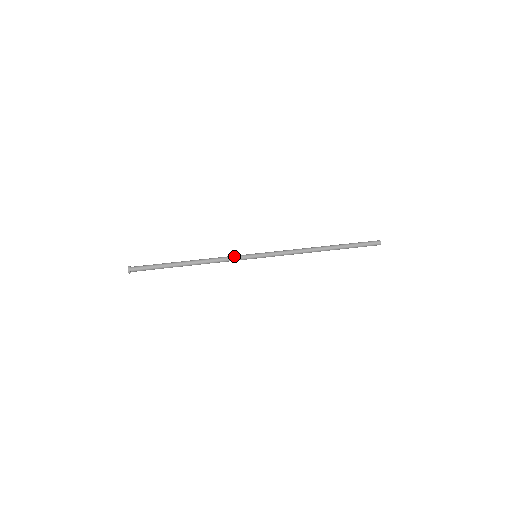
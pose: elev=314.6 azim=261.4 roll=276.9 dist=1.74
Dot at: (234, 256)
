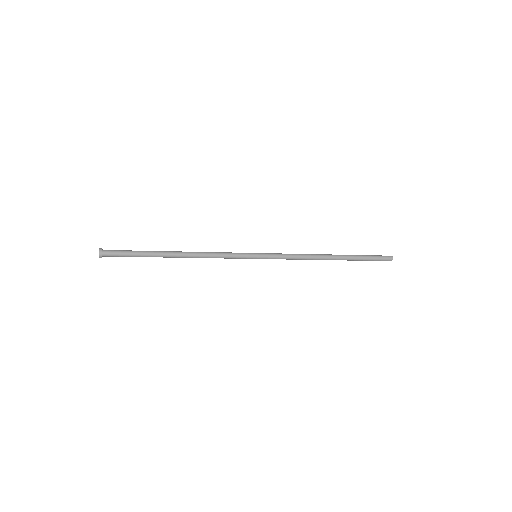
Dot at: (231, 252)
